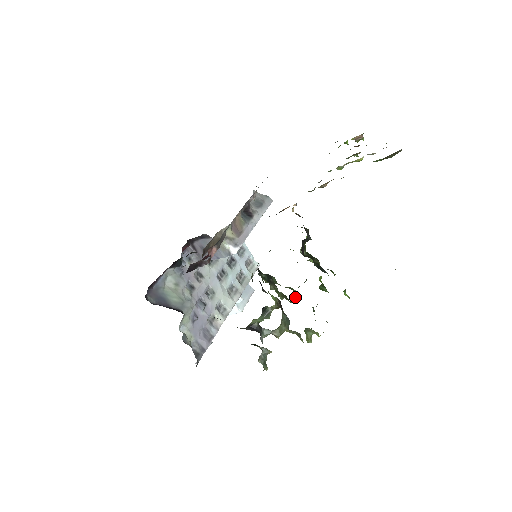
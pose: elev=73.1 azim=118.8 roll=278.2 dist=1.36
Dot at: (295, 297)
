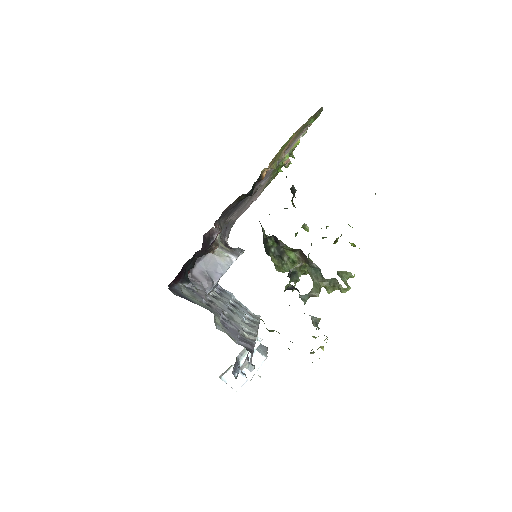
Dot at: occluded
